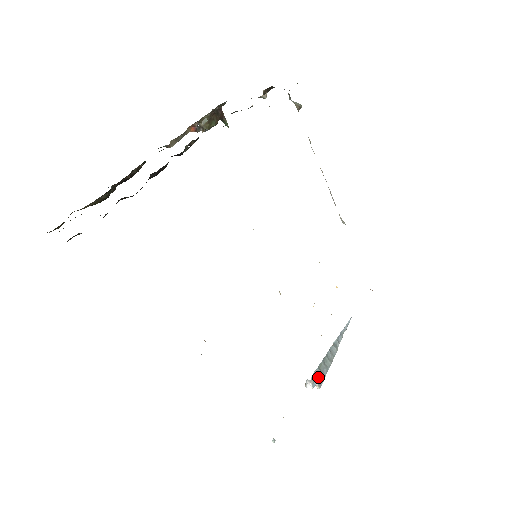
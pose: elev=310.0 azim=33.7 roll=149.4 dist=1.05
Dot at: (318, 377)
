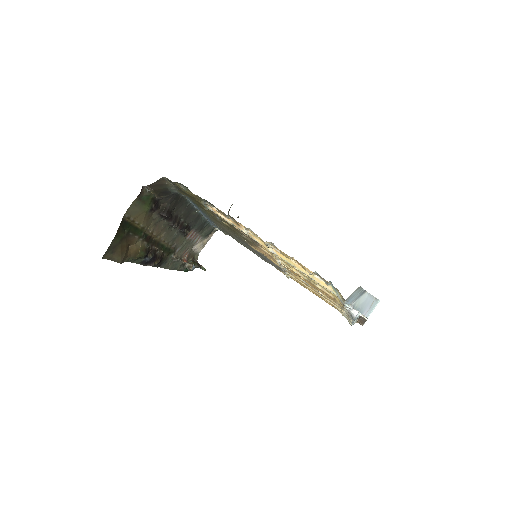
Dot at: occluded
